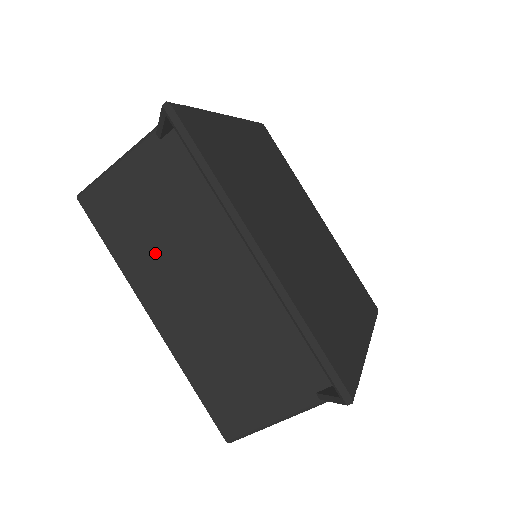
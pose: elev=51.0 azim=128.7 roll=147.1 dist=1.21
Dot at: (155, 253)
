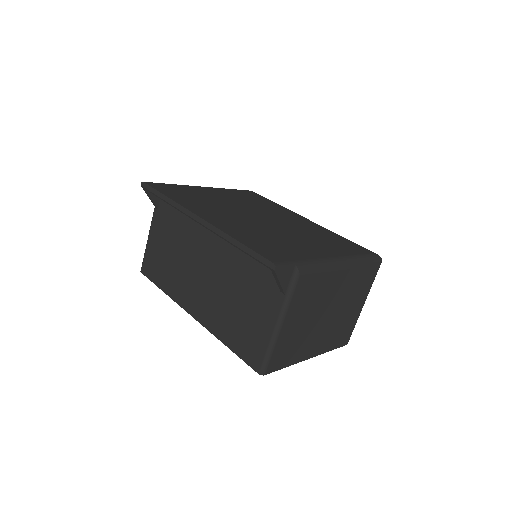
Dot at: (178, 272)
